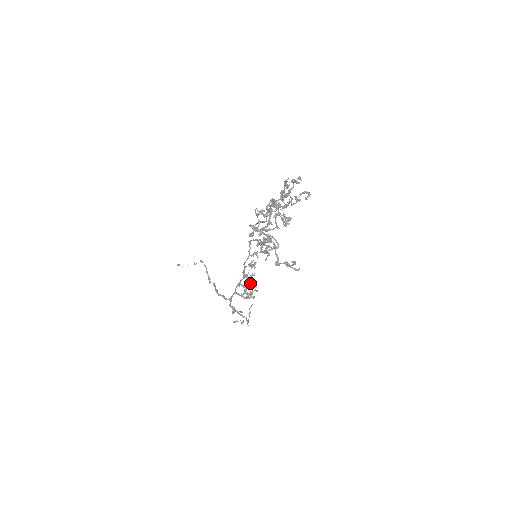
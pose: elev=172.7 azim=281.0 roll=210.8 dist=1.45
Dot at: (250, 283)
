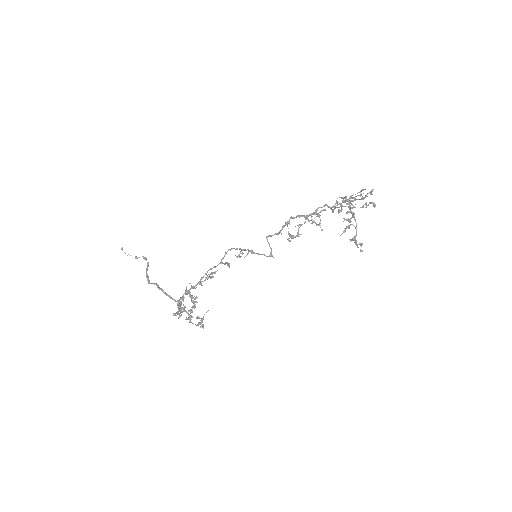
Dot at: occluded
